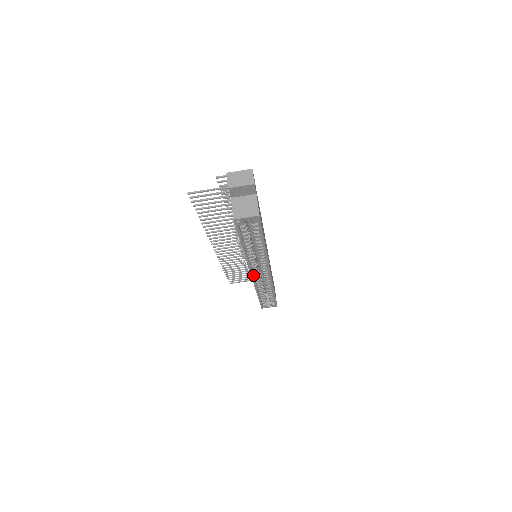
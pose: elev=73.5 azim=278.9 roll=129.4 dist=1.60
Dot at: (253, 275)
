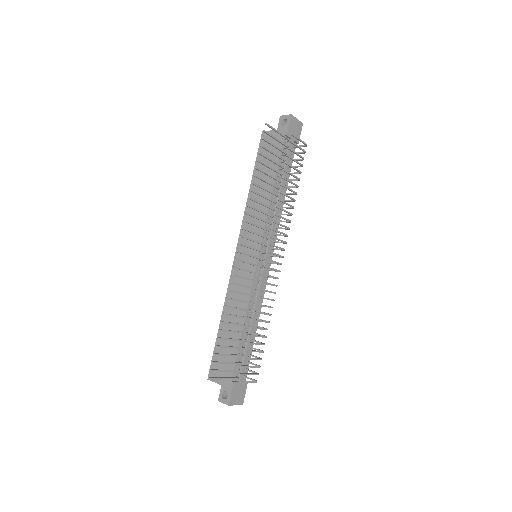
Dot at: occluded
